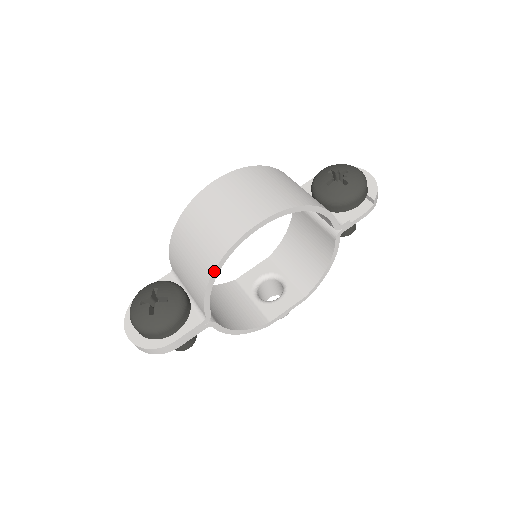
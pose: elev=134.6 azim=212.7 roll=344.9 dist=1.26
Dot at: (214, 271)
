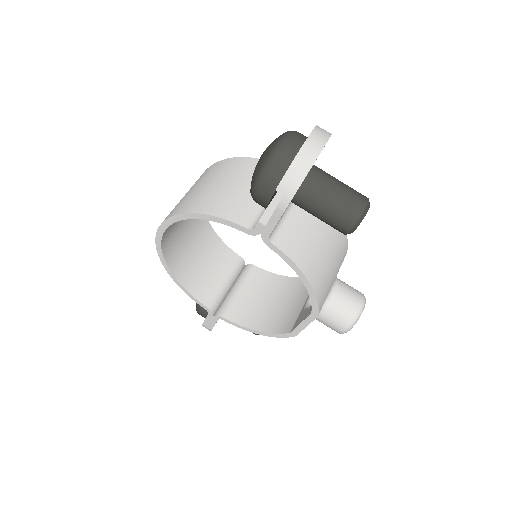
Dot at: (168, 273)
